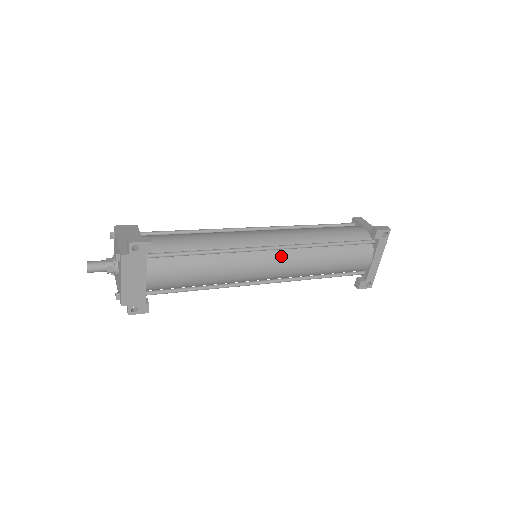
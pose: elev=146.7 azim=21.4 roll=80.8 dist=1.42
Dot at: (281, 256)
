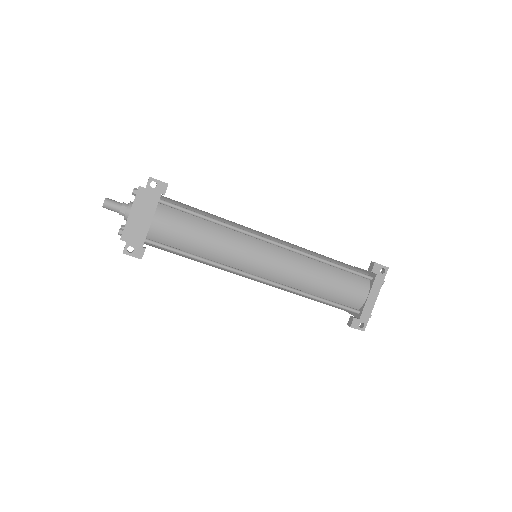
Dot at: (280, 253)
